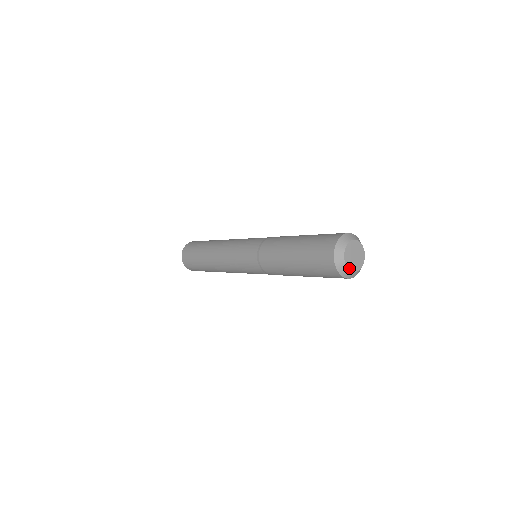
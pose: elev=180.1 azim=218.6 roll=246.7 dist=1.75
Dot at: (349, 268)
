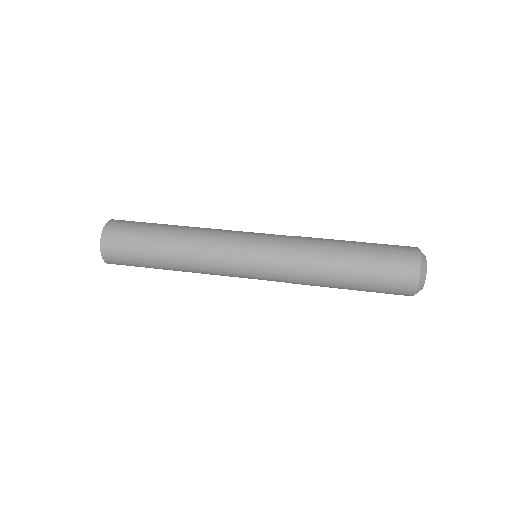
Dot at: occluded
